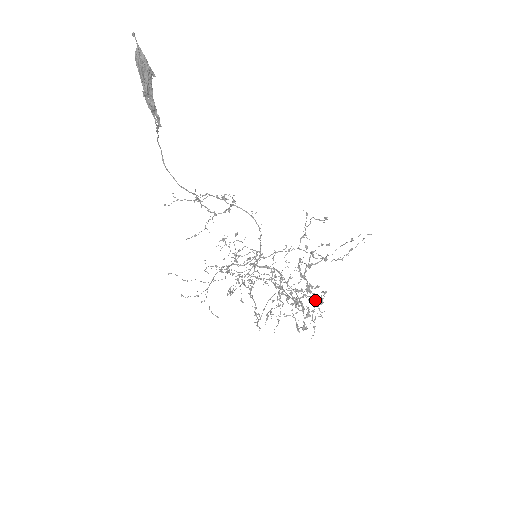
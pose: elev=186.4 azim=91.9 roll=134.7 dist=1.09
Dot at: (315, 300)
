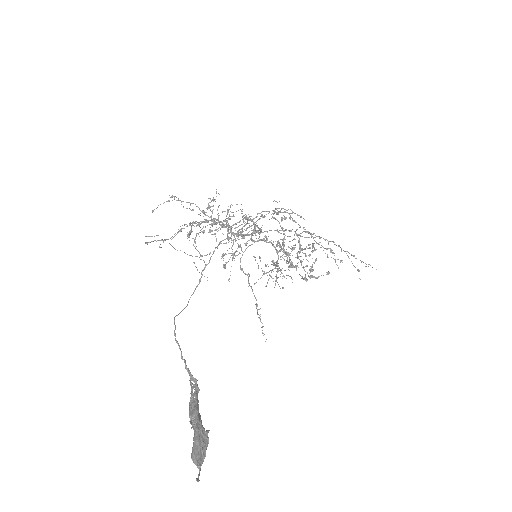
Dot at: (300, 227)
